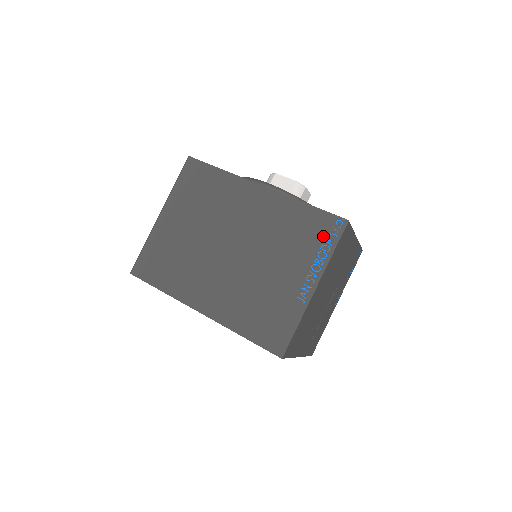
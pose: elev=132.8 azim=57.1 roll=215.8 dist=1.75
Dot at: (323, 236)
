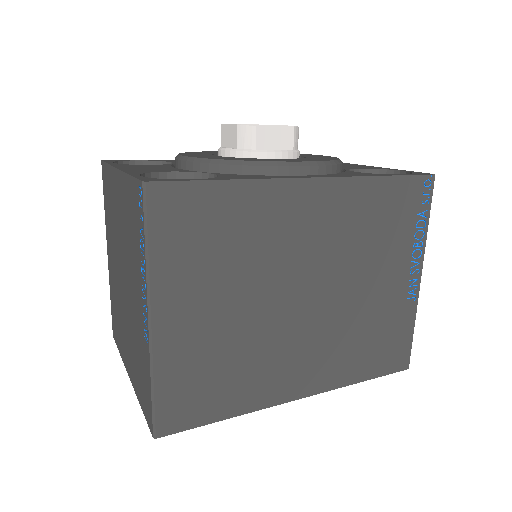
Dot at: (415, 211)
